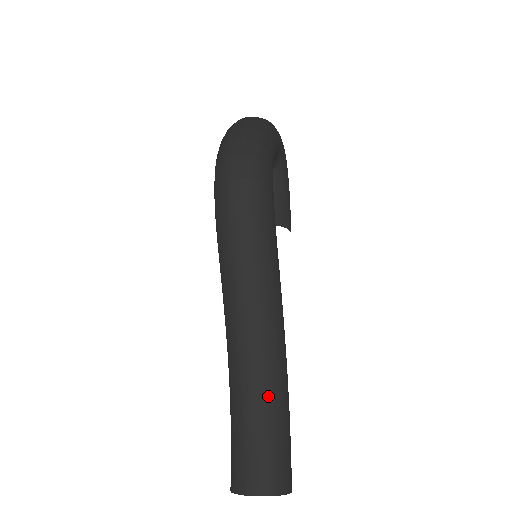
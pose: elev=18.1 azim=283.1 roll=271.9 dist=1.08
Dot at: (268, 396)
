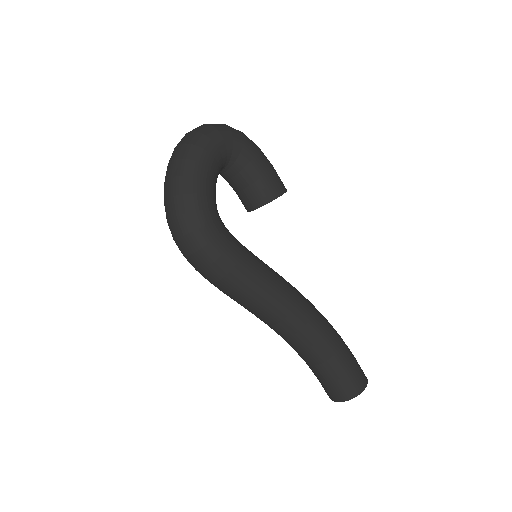
Dot at: (313, 353)
